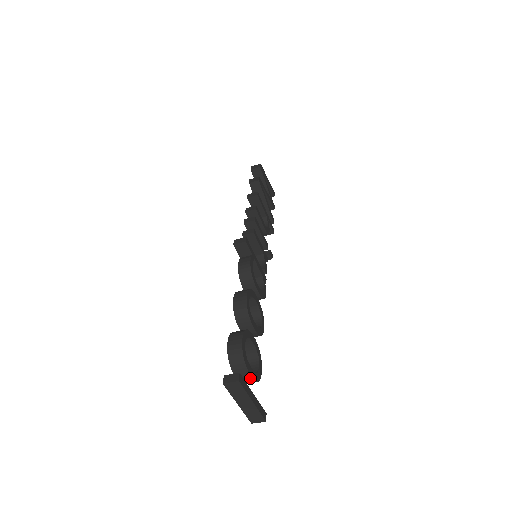
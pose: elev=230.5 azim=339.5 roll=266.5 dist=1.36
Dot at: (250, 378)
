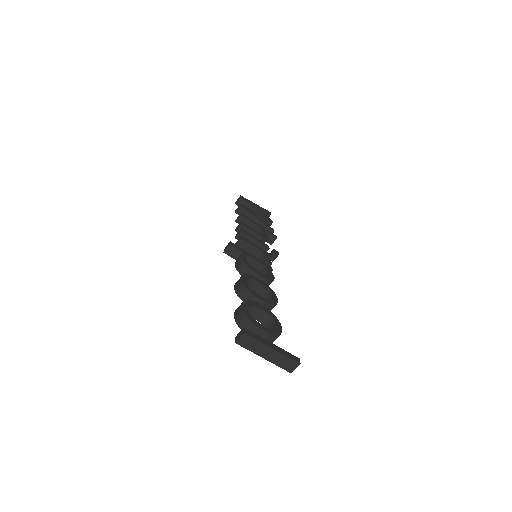
Dot at: (265, 333)
